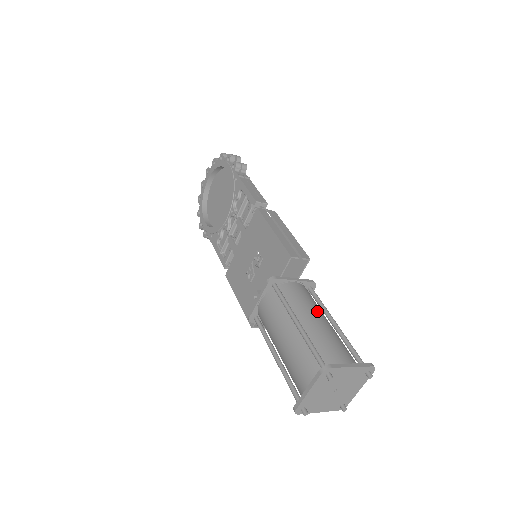
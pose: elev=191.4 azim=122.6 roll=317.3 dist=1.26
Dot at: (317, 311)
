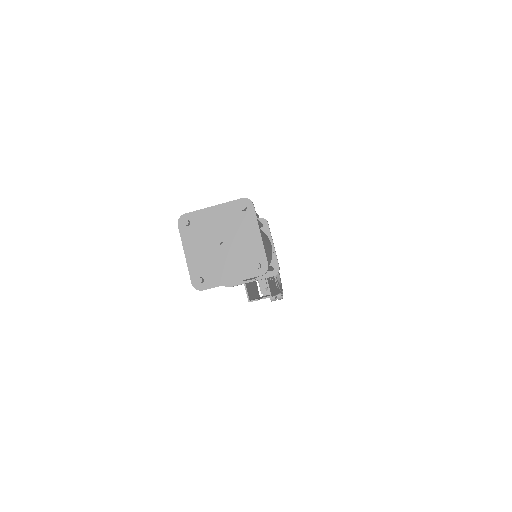
Dot at: occluded
